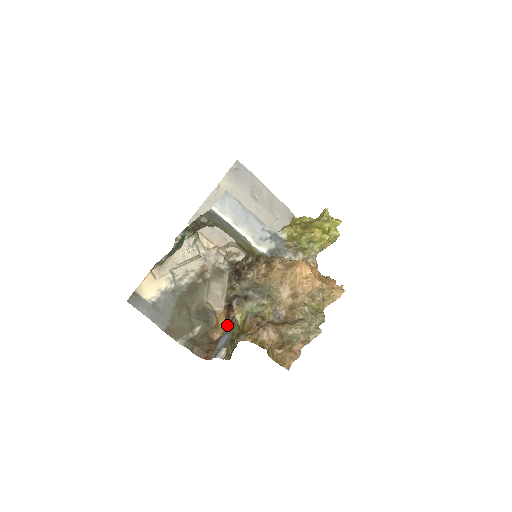
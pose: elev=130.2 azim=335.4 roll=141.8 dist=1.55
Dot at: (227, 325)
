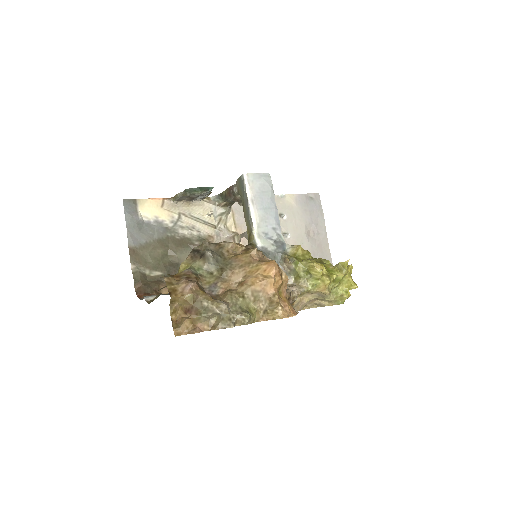
Dot at: occluded
